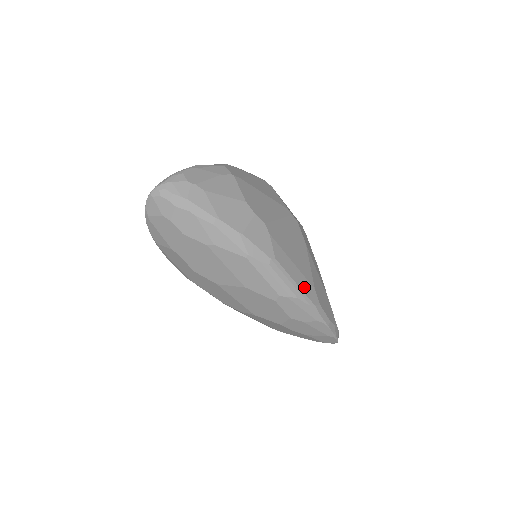
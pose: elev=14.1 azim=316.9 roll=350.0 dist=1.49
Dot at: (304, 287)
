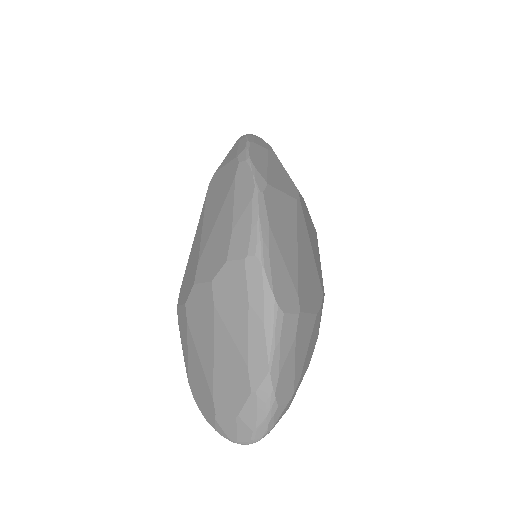
Dot at: occluded
